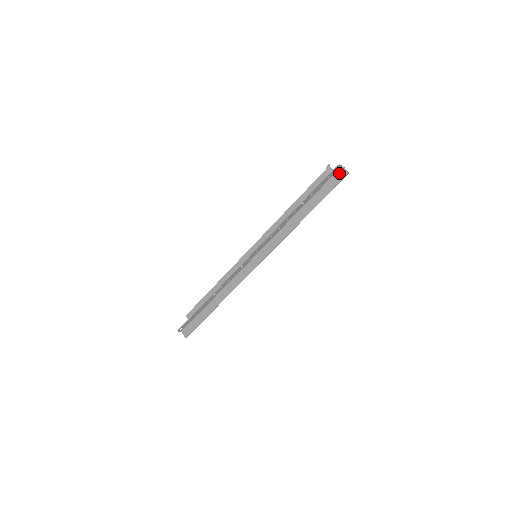
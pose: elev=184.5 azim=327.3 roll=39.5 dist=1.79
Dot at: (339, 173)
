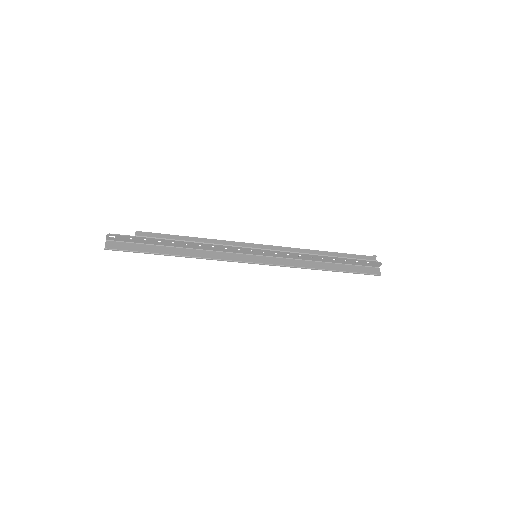
Dot at: (374, 269)
